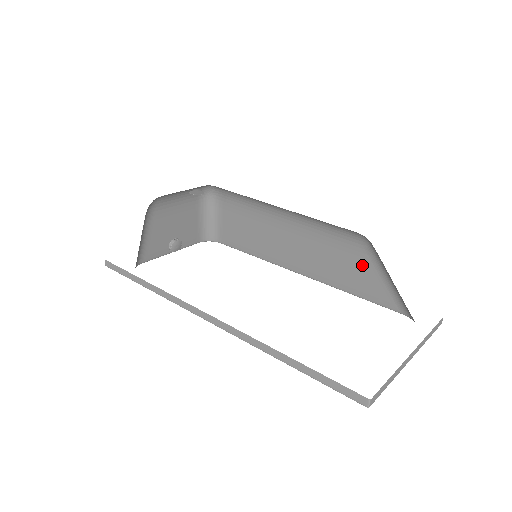
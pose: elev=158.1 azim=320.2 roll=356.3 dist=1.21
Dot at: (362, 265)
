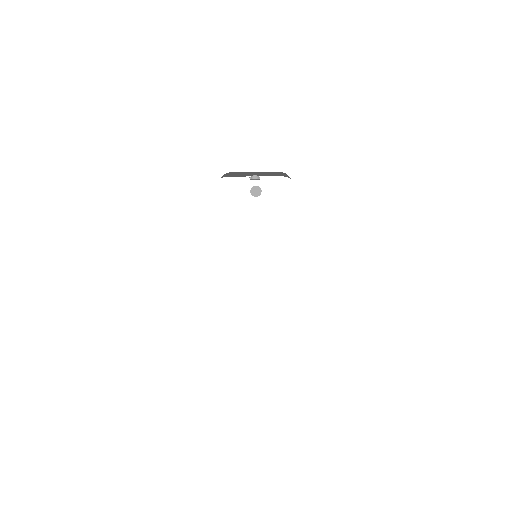
Dot at: occluded
